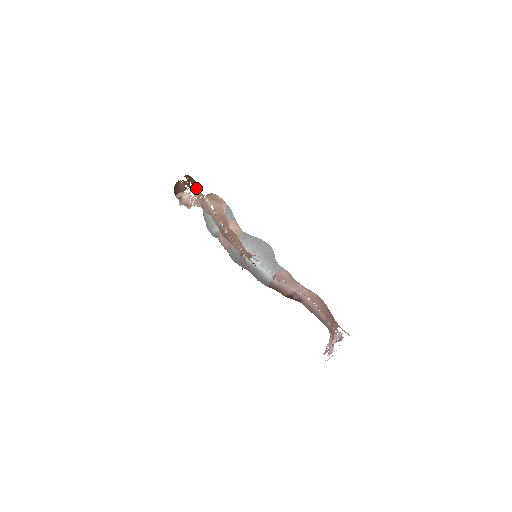
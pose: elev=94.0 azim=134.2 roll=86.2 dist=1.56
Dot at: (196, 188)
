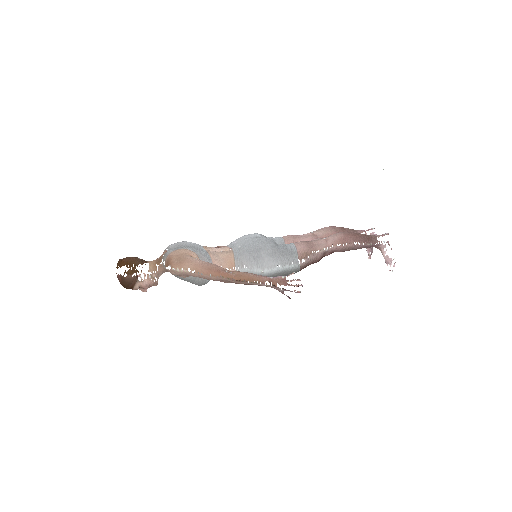
Dot at: occluded
